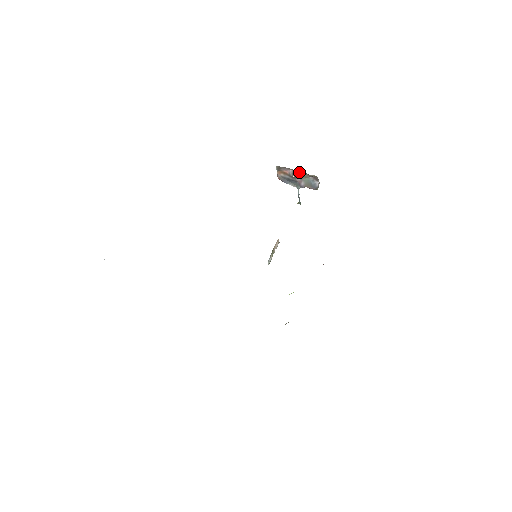
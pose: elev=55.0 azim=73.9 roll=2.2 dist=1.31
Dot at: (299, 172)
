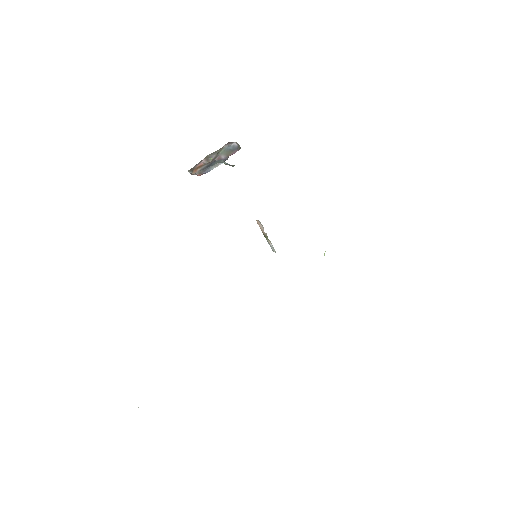
Dot at: (211, 155)
